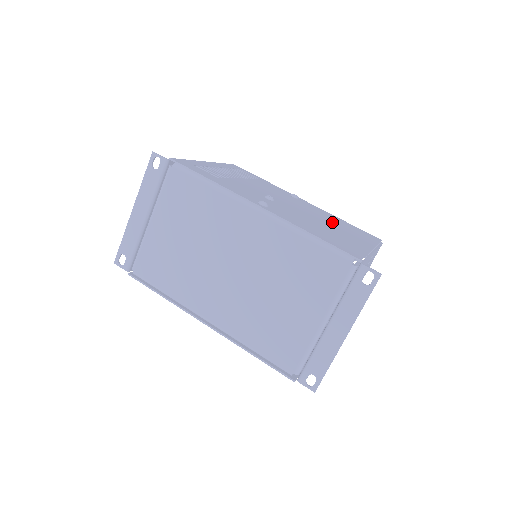
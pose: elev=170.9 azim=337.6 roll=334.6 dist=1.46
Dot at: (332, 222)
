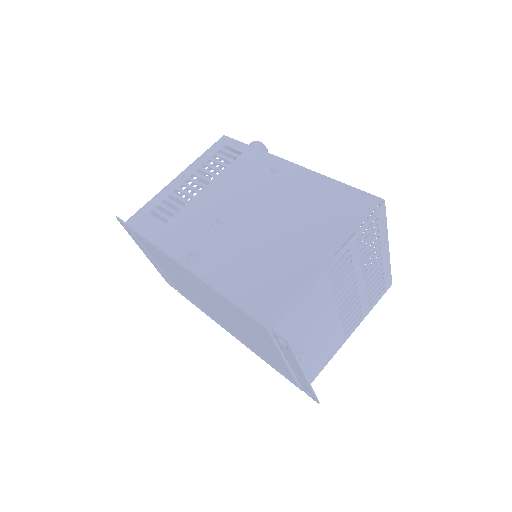
Dot at: (299, 213)
